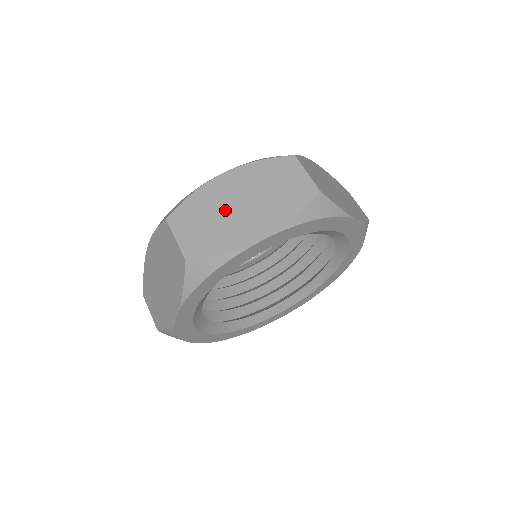
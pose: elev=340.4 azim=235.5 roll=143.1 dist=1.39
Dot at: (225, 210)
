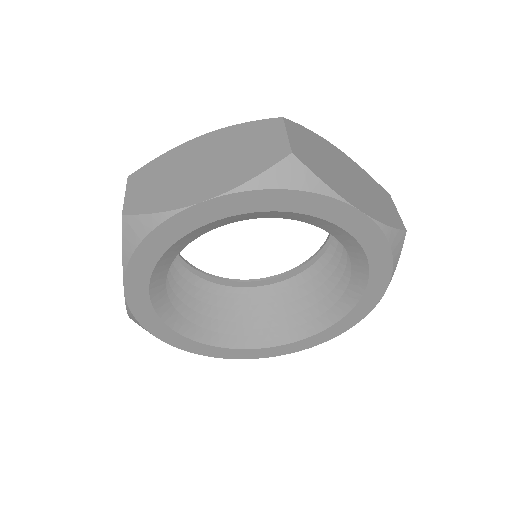
Dot at: (184, 170)
